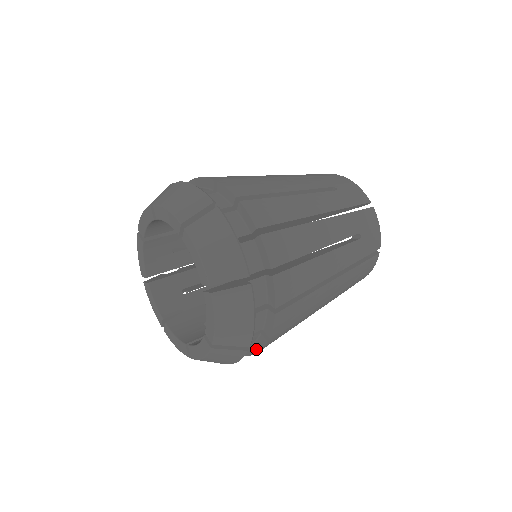
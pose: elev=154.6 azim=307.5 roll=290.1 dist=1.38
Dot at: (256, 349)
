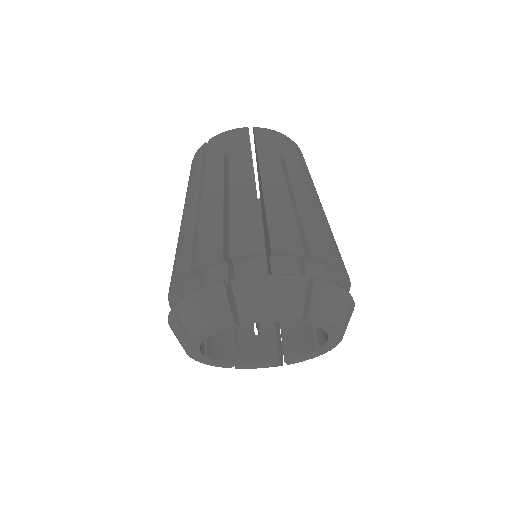
Dot at: occluded
